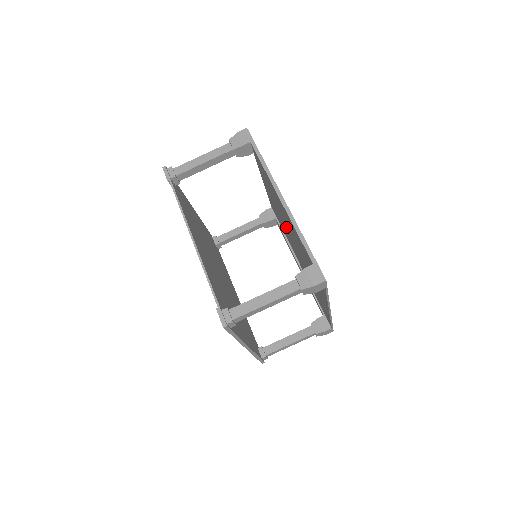
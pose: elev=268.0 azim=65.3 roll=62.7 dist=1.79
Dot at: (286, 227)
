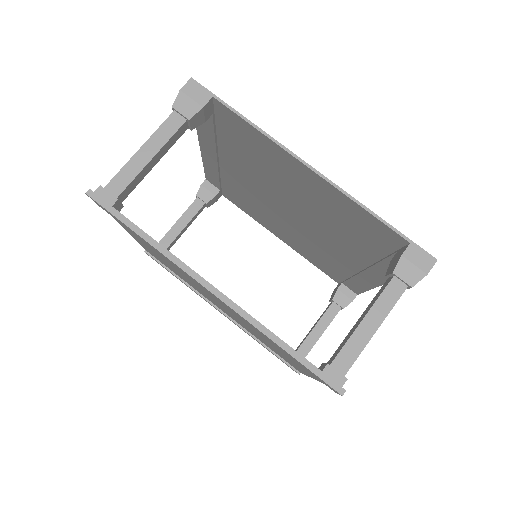
Dot at: (291, 222)
